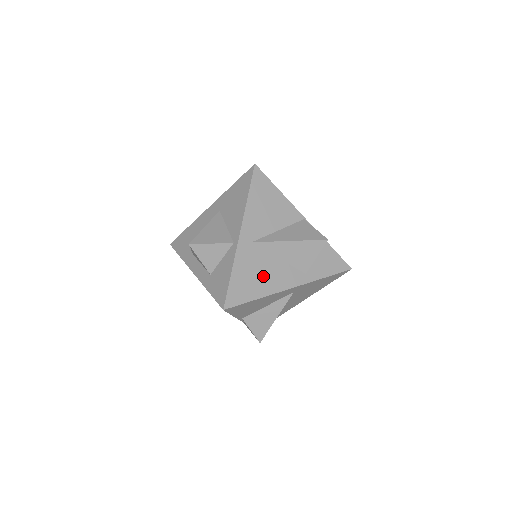
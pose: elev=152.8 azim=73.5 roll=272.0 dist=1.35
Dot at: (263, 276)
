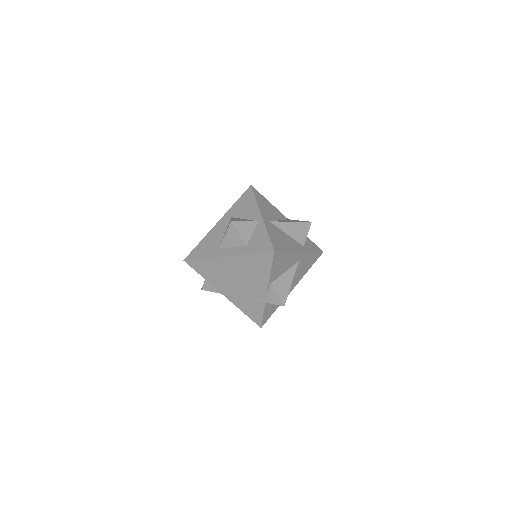
Dot at: (284, 240)
